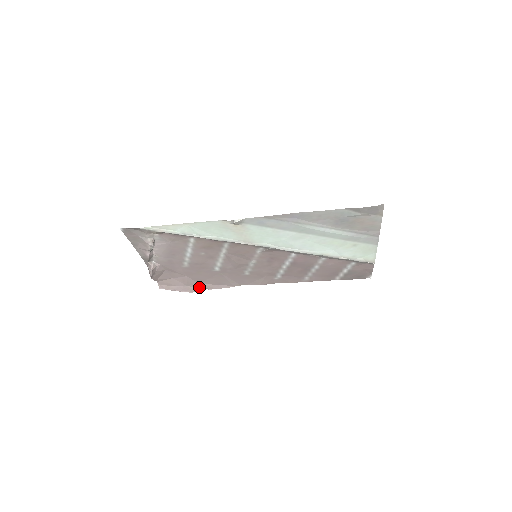
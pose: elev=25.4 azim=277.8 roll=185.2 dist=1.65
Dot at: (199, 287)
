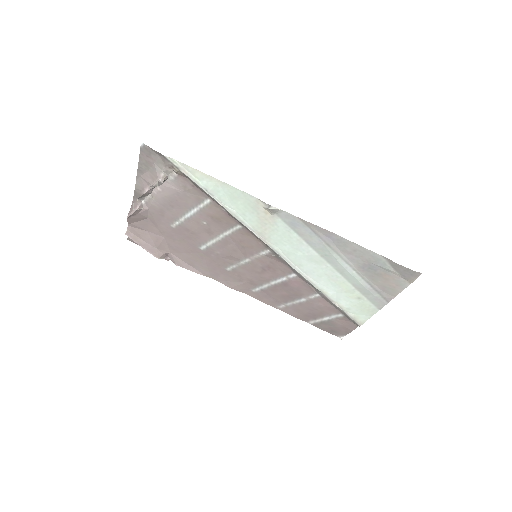
Dot at: (167, 256)
